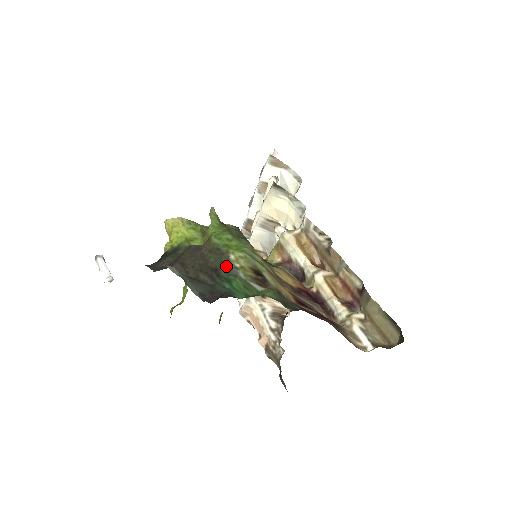
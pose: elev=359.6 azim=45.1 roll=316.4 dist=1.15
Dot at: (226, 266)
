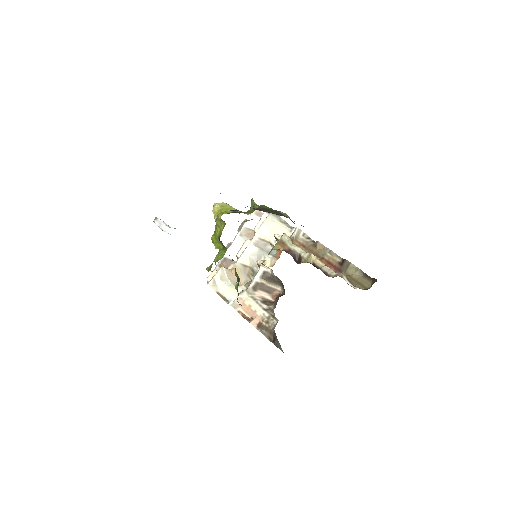
Dot at: (280, 214)
